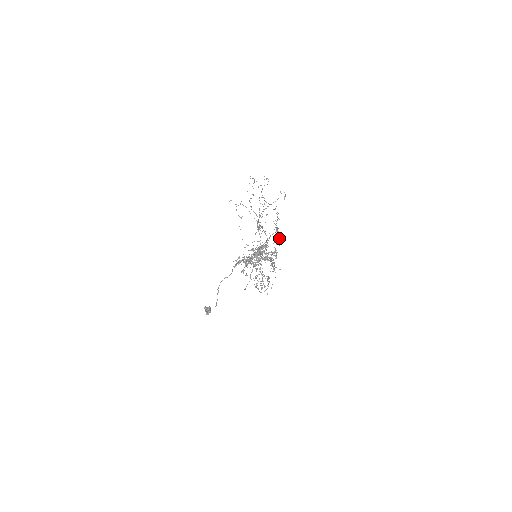
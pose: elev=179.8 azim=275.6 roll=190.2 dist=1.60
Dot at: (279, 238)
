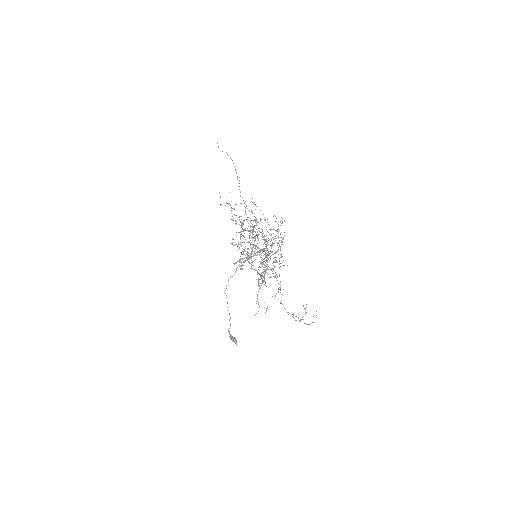
Dot at: occluded
